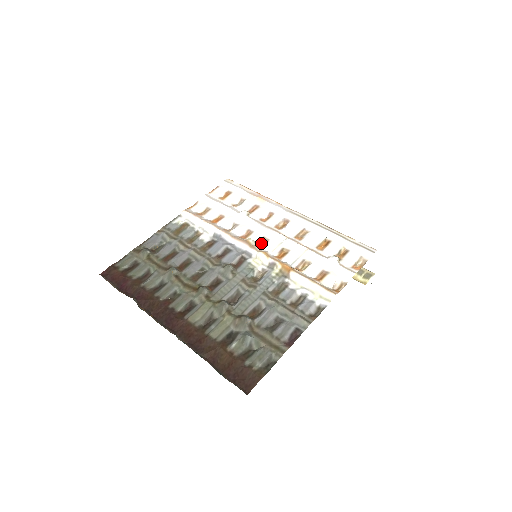
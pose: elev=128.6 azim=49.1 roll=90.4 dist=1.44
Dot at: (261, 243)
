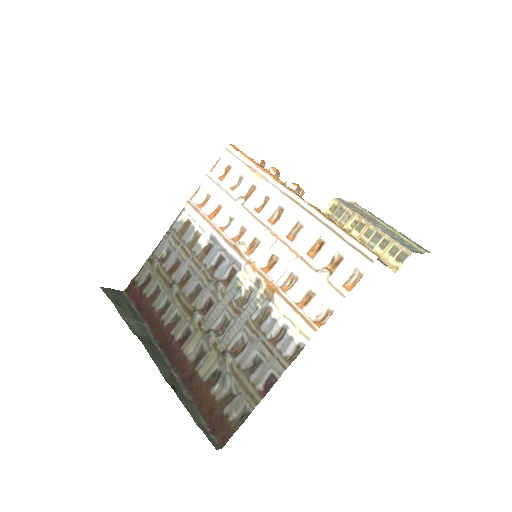
Dot at: (252, 247)
